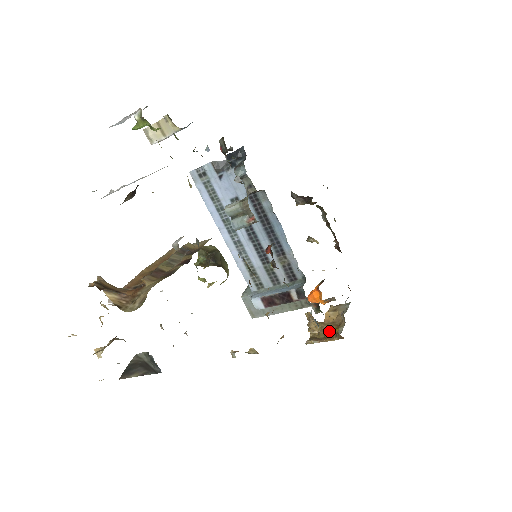
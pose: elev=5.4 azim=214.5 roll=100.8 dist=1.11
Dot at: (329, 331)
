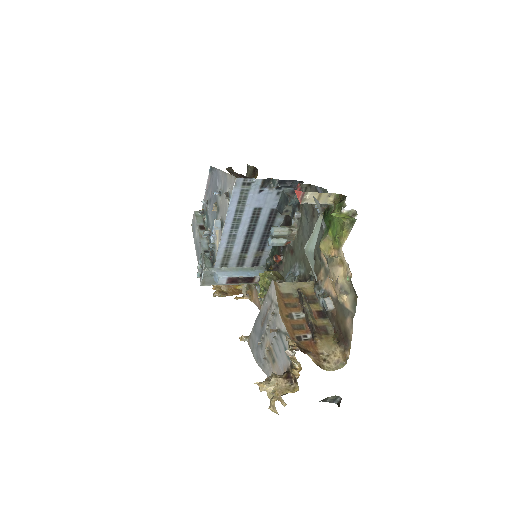
Dot at: (231, 287)
